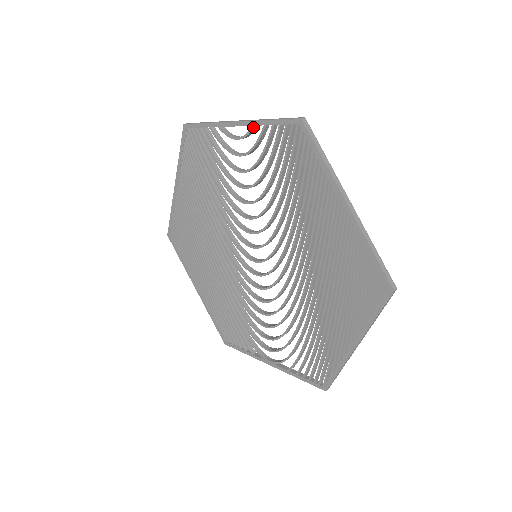
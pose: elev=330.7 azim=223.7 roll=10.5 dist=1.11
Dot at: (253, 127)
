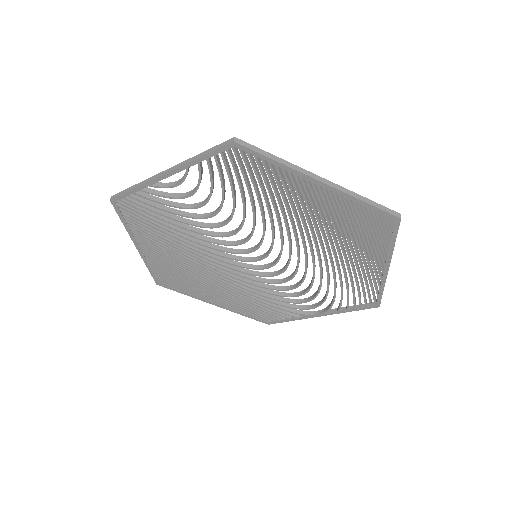
Dot at: (187, 170)
